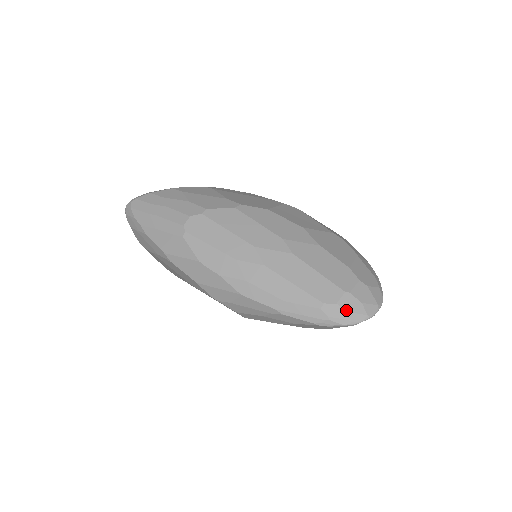
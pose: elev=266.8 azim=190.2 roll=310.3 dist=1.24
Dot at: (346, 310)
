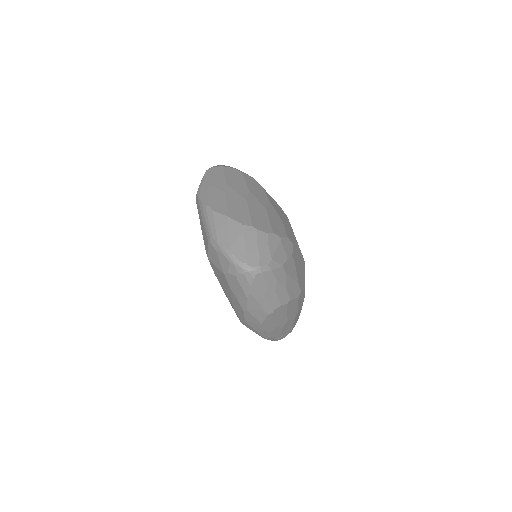
Dot at: occluded
